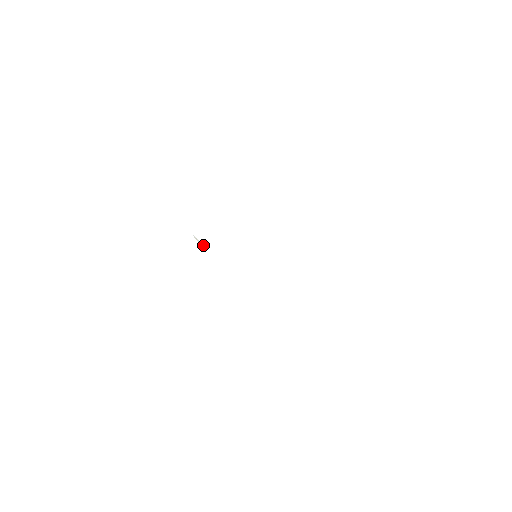
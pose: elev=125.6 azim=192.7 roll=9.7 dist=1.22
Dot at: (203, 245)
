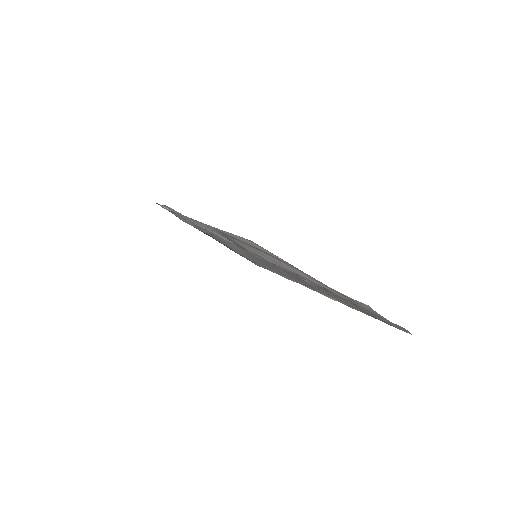
Dot at: occluded
